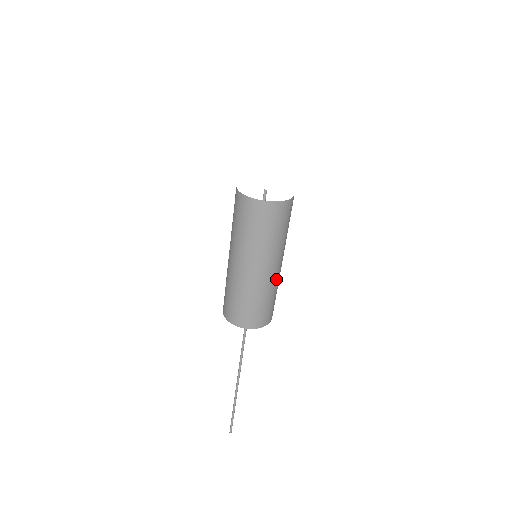
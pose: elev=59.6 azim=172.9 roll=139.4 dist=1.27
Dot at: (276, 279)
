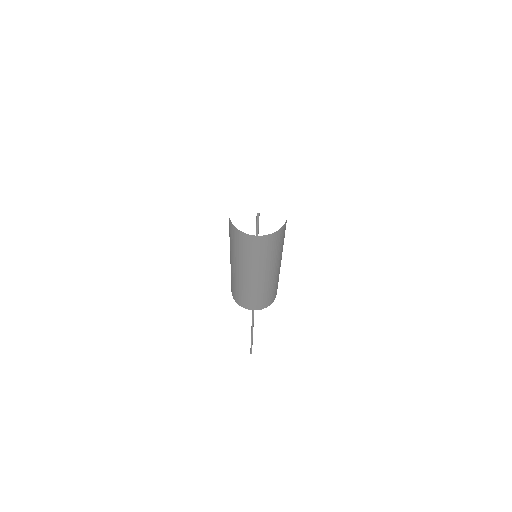
Dot at: (269, 282)
